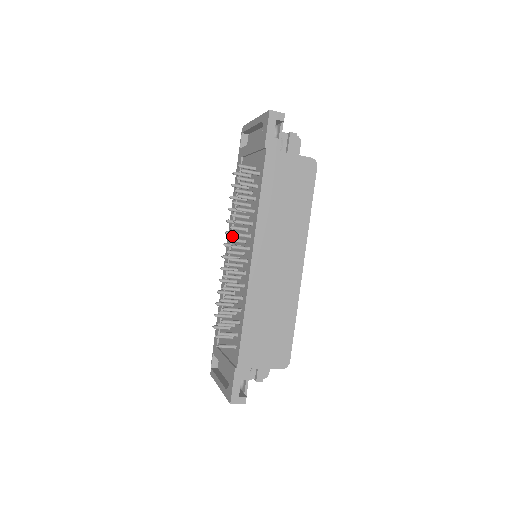
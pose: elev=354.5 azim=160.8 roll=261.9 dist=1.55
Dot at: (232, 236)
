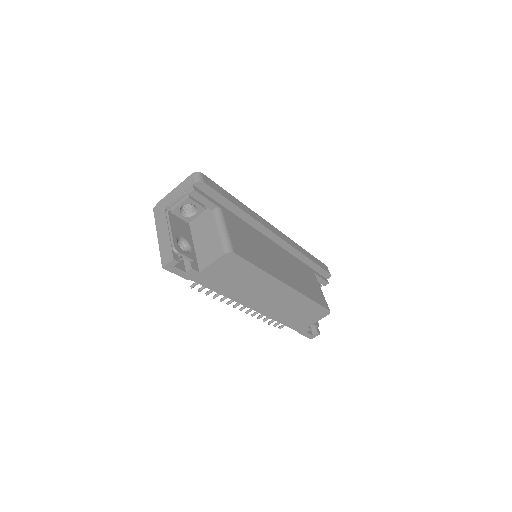
Dot at: occluded
